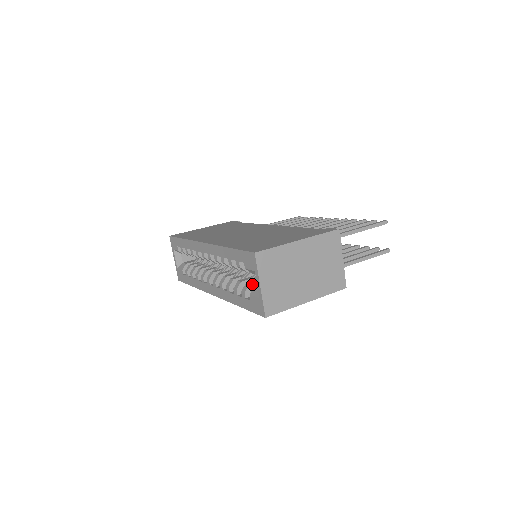
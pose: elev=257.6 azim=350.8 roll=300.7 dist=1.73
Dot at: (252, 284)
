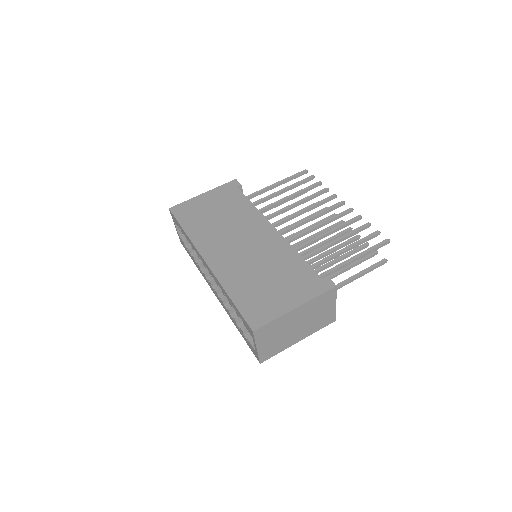
Dot at: occluded
